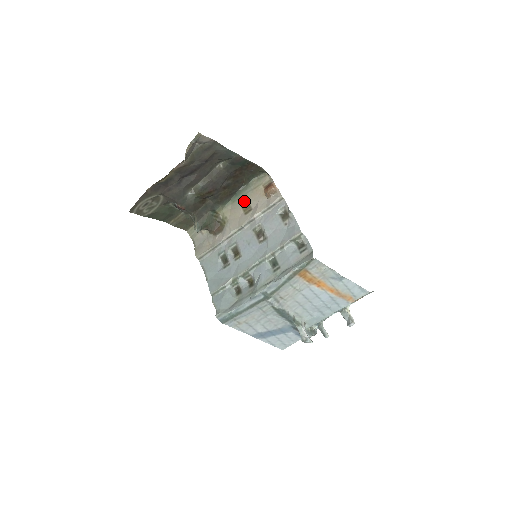
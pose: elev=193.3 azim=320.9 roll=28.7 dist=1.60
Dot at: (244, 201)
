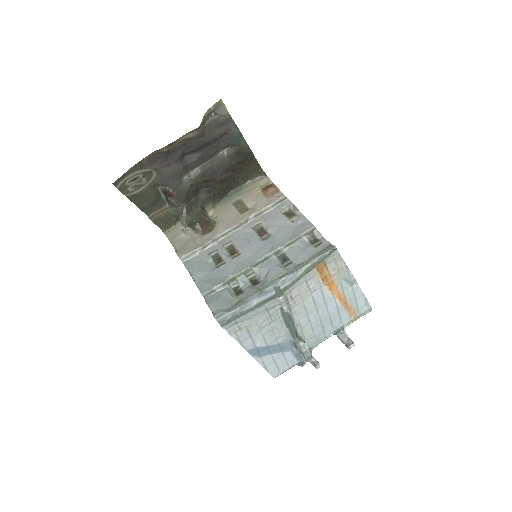
Dot at: (238, 202)
